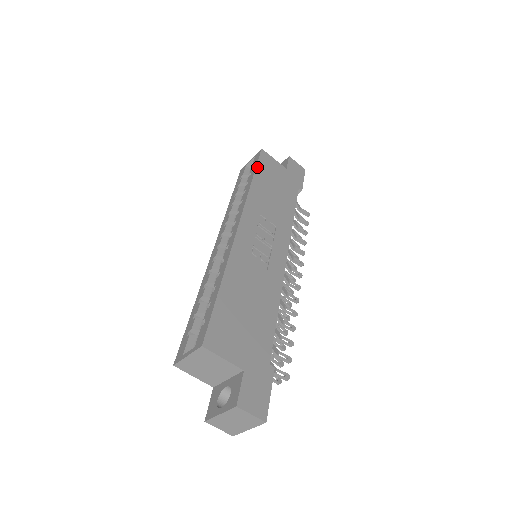
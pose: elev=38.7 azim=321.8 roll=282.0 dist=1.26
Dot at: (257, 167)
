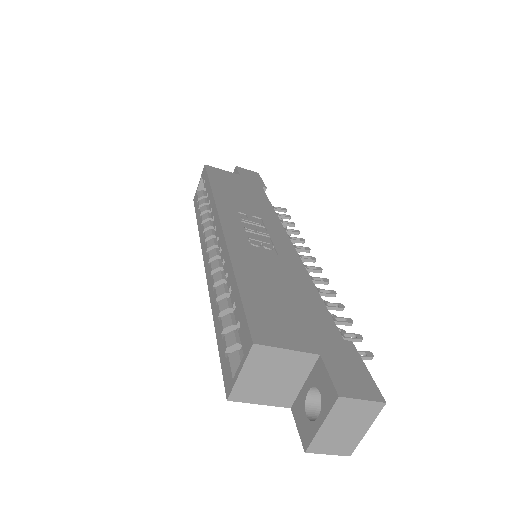
Dot at: (209, 178)
